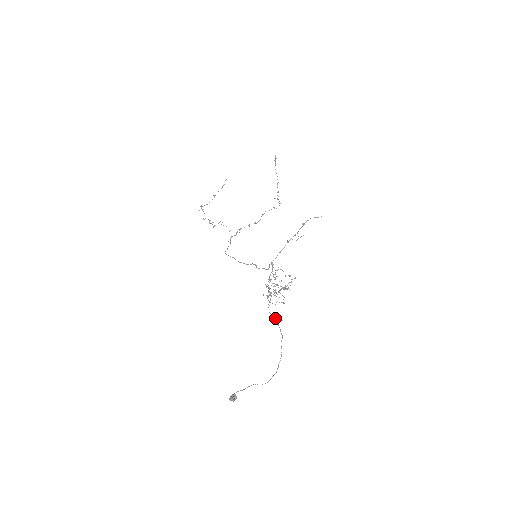
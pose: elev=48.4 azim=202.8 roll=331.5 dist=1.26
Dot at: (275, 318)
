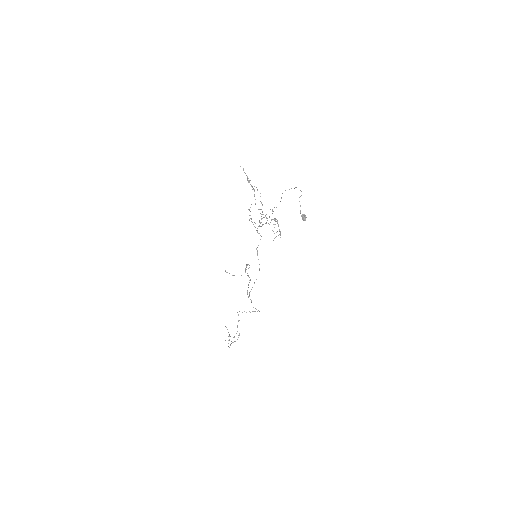
Dot at: occluded
